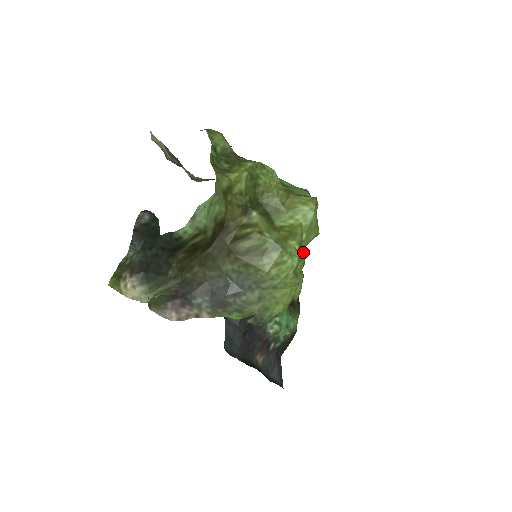
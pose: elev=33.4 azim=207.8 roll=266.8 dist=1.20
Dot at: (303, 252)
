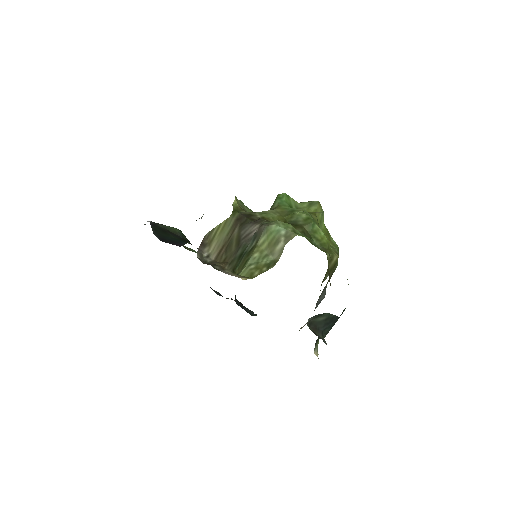
Dot at: occluded
